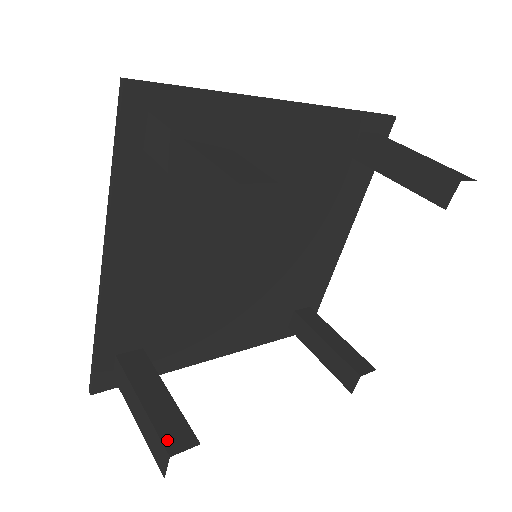
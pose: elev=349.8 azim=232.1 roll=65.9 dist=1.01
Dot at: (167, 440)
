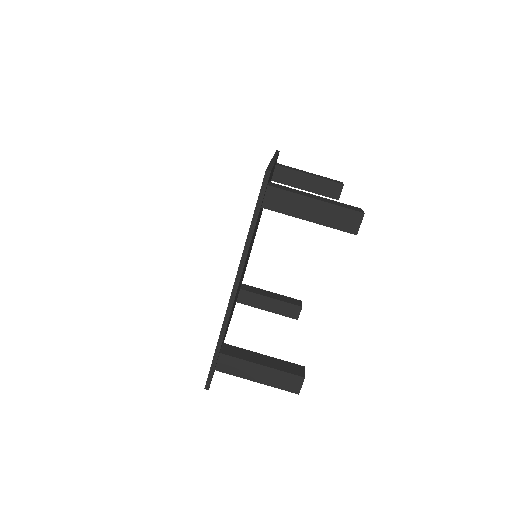
Dot at: (295, 373)
